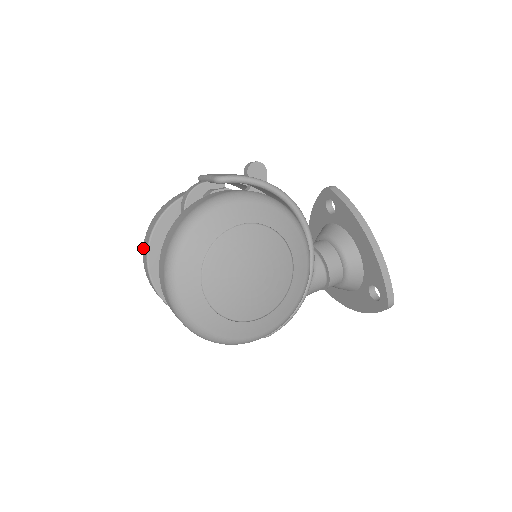
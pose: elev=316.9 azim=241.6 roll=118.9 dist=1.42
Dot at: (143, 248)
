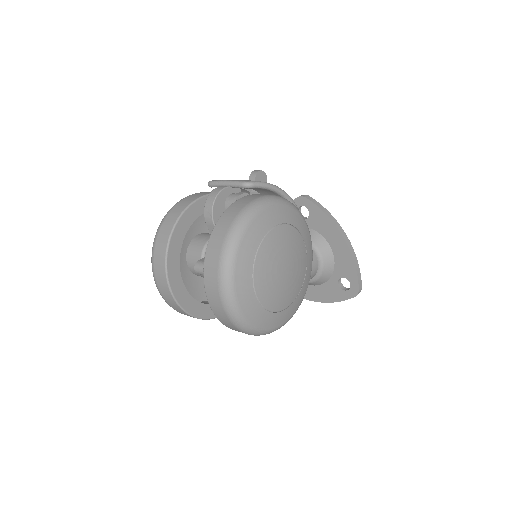
Dot at: (155, 251)
